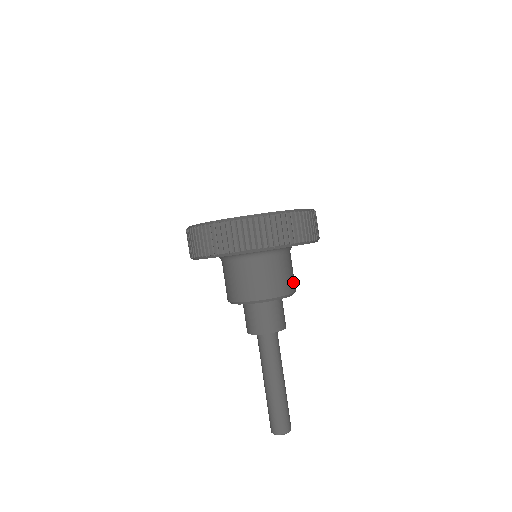
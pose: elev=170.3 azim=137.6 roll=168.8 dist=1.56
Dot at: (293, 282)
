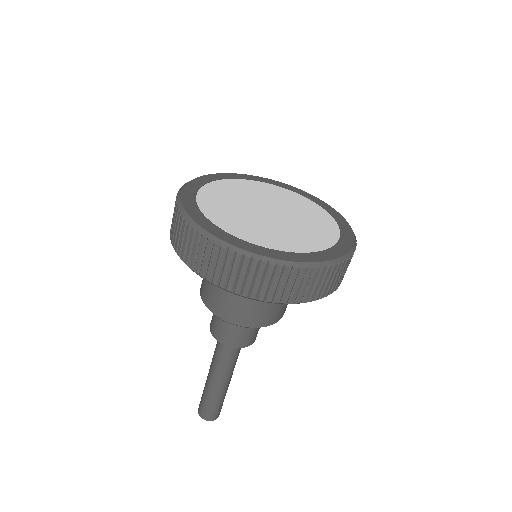
Dot at: occluded
